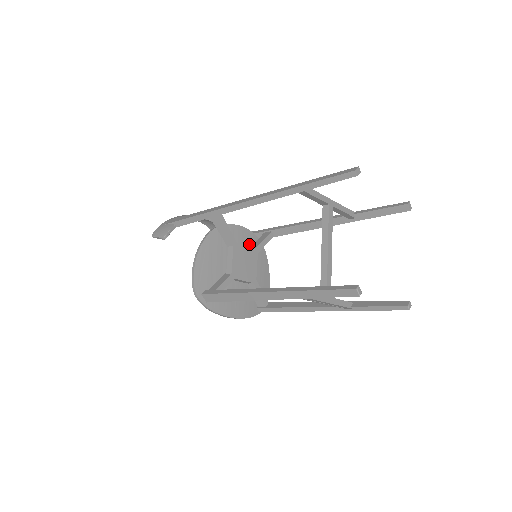
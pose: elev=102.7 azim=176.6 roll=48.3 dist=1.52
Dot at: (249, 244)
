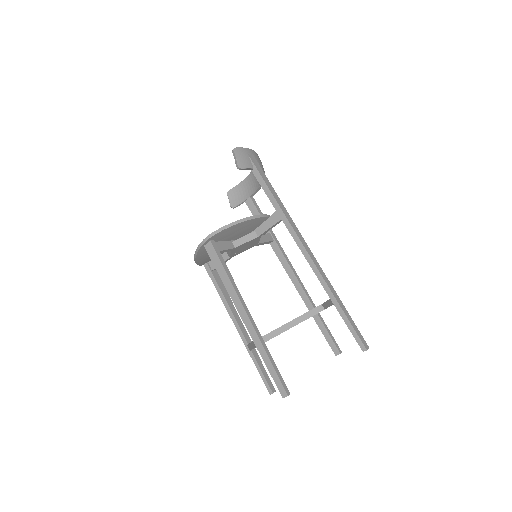
Dot at: occluded
